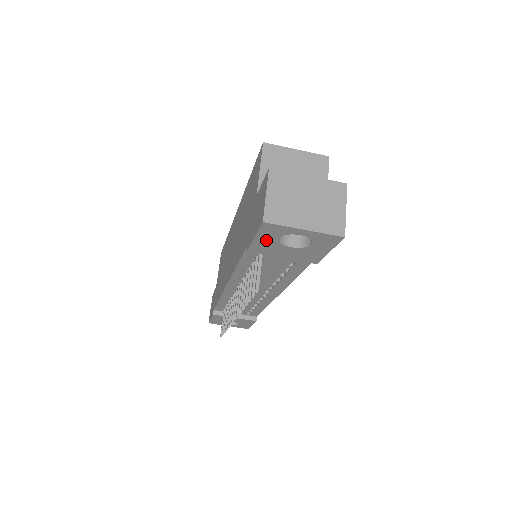
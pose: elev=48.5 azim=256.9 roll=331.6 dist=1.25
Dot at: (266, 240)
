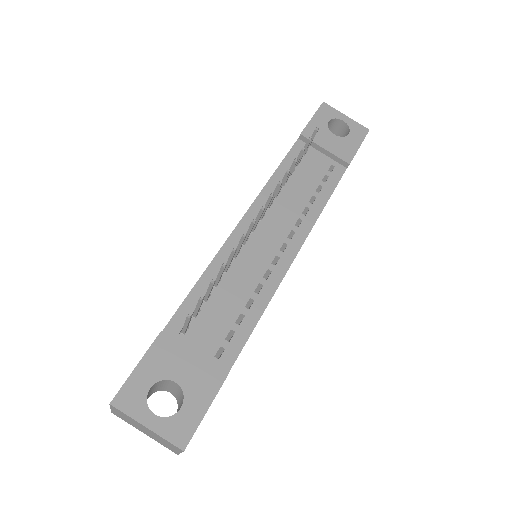
Dot at: (319, 122)
